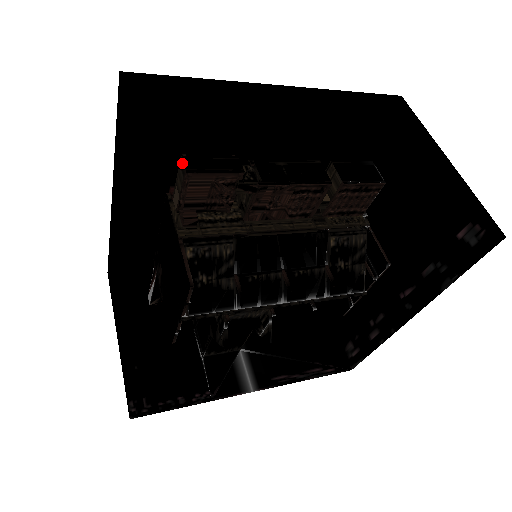
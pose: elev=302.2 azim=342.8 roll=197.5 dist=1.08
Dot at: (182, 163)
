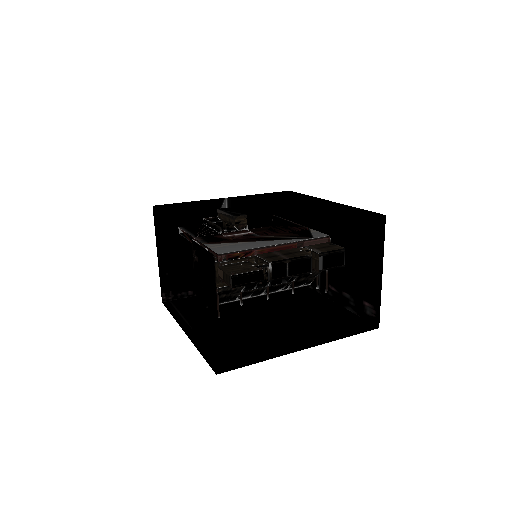
Dot at: (231, 279)
